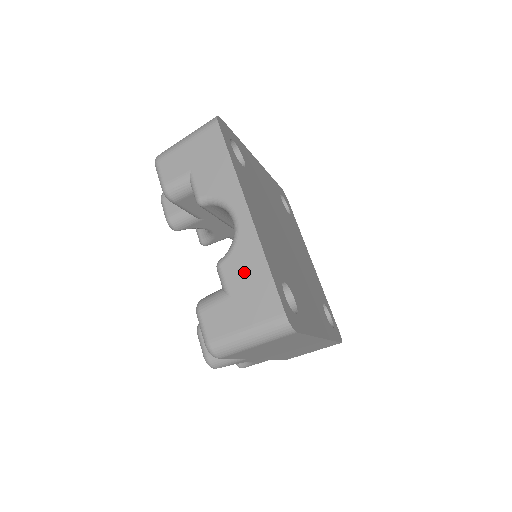
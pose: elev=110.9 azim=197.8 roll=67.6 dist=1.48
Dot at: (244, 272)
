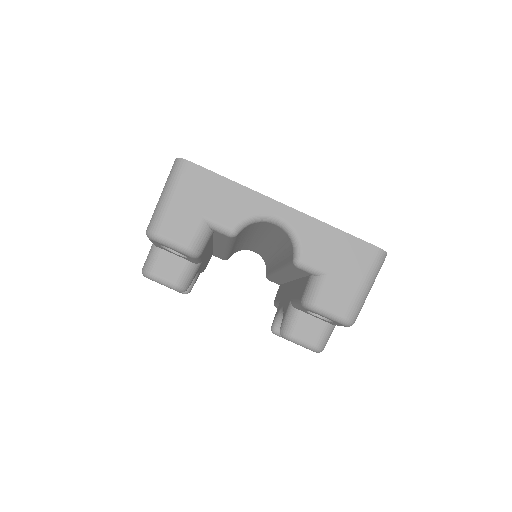
Dot at: (324, 248)
